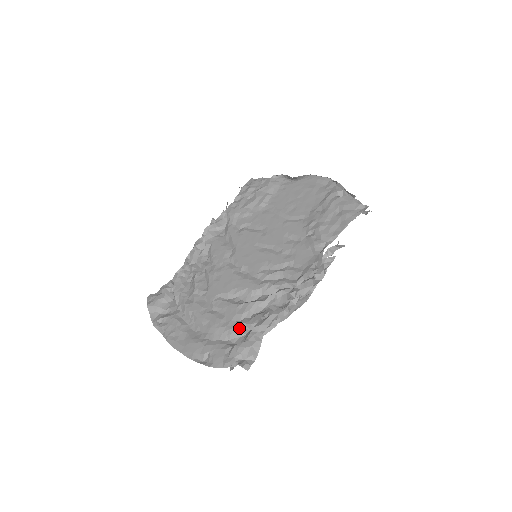
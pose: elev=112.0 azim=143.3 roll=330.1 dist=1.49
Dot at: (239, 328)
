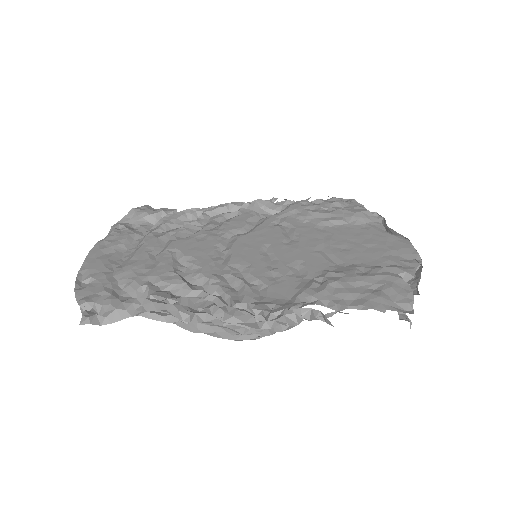
Dot at: (141, 288)
